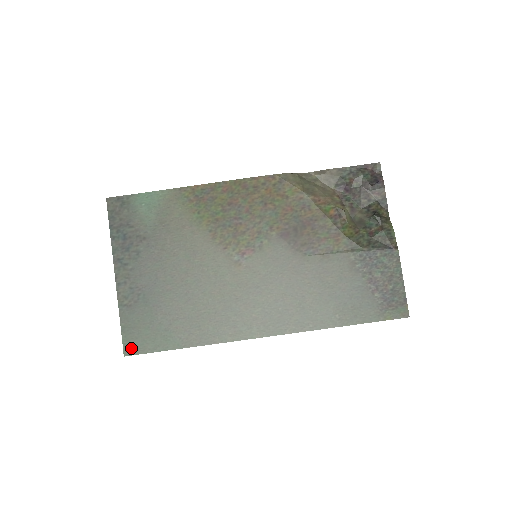
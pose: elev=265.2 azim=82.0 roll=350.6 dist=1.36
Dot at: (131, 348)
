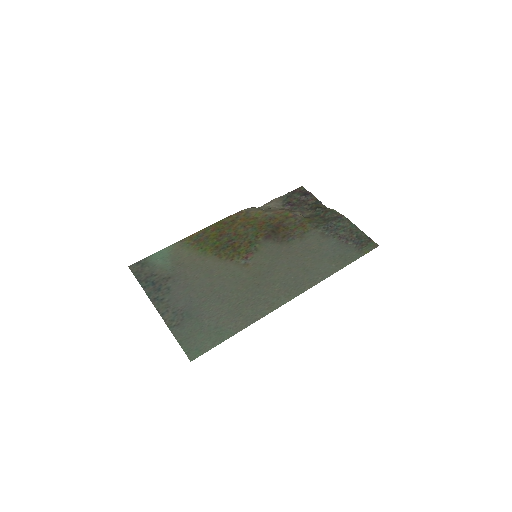
Dot at: (194, 353)
